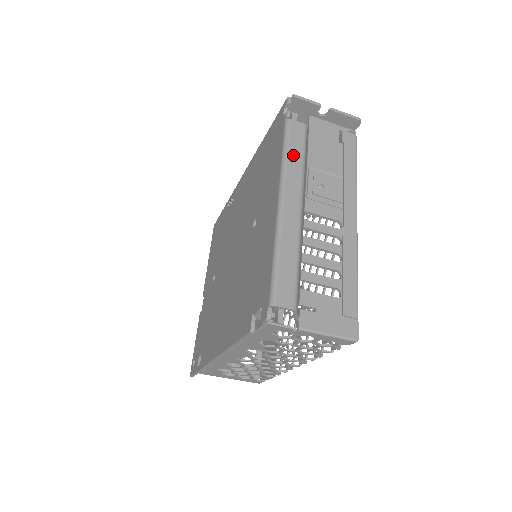
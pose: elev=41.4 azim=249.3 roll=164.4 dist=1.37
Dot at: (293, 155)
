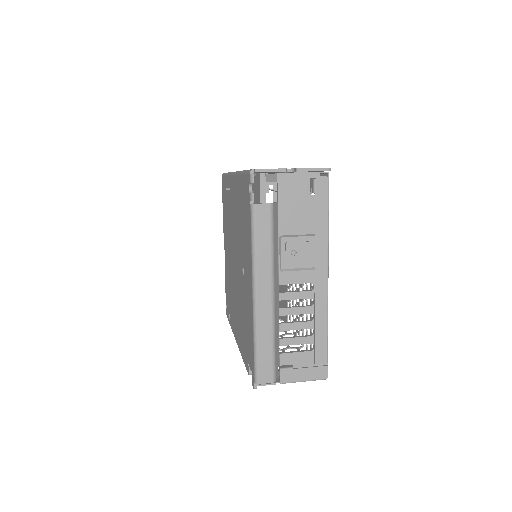
Dot at: (261, 245)
